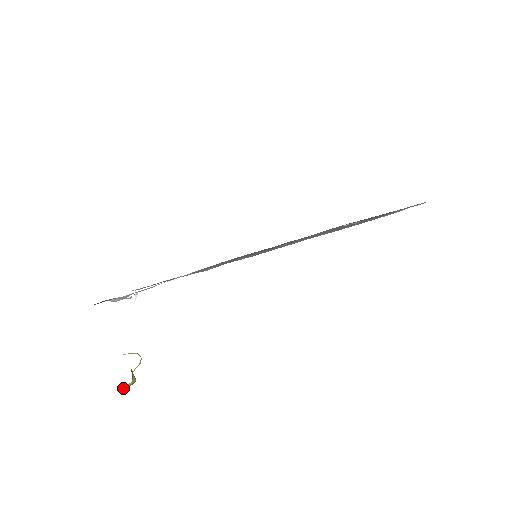
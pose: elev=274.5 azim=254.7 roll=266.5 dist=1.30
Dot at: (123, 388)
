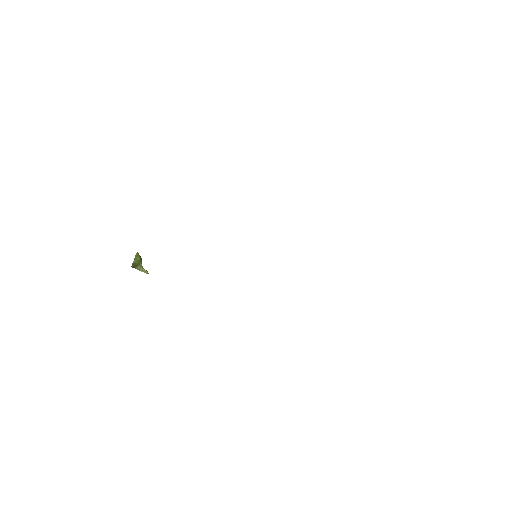
Dot at: occluded
